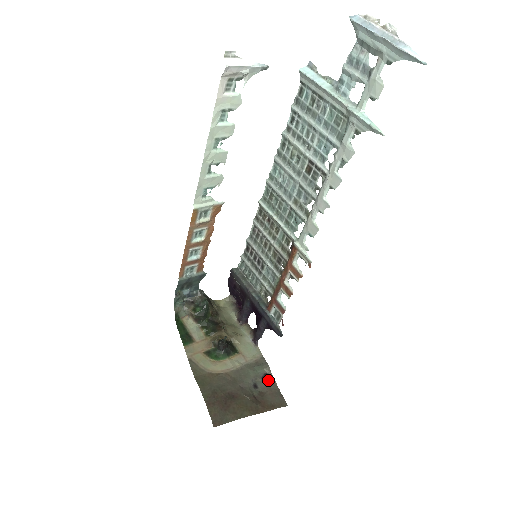
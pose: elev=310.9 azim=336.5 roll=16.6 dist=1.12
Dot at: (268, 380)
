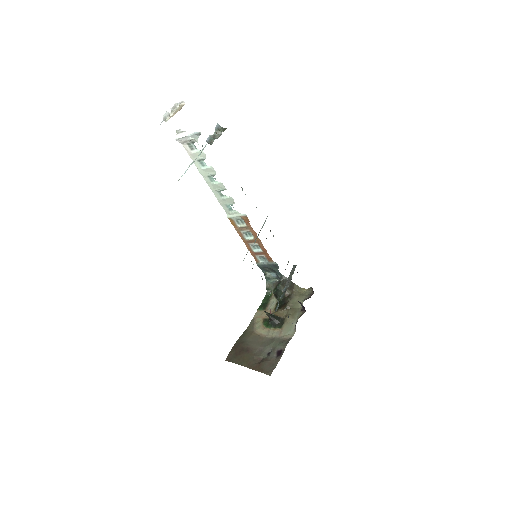
Dot at: (279, 355)
